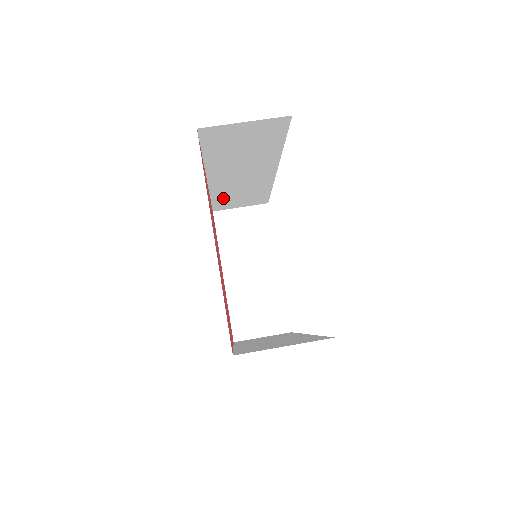
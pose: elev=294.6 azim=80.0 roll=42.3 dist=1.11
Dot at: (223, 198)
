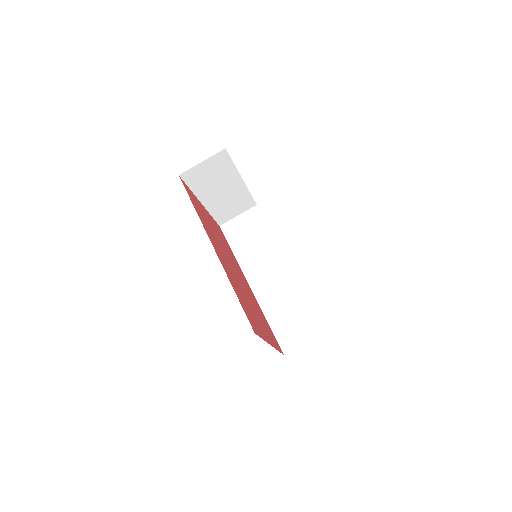
Dot at: occluded
